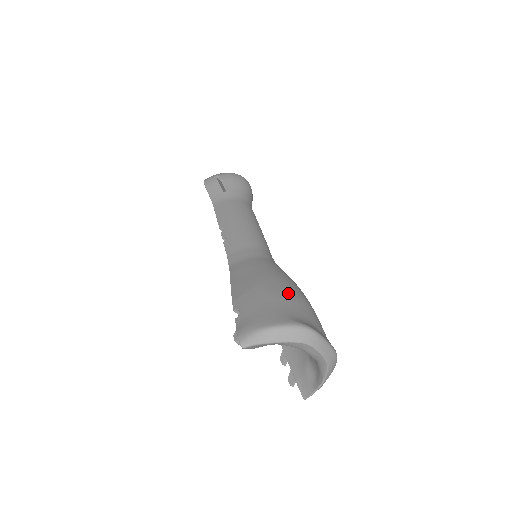
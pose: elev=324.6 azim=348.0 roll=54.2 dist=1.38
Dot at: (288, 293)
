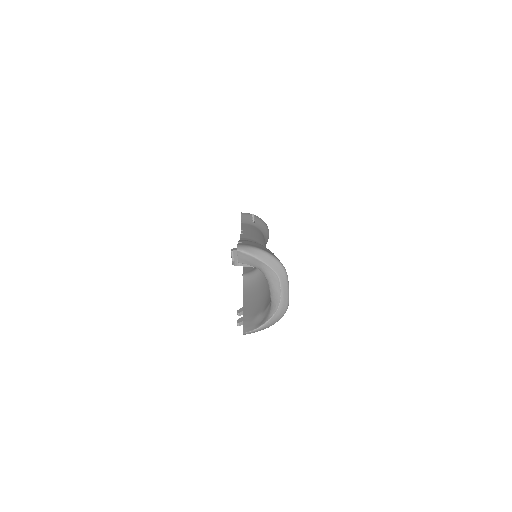
Dot at: occluded
